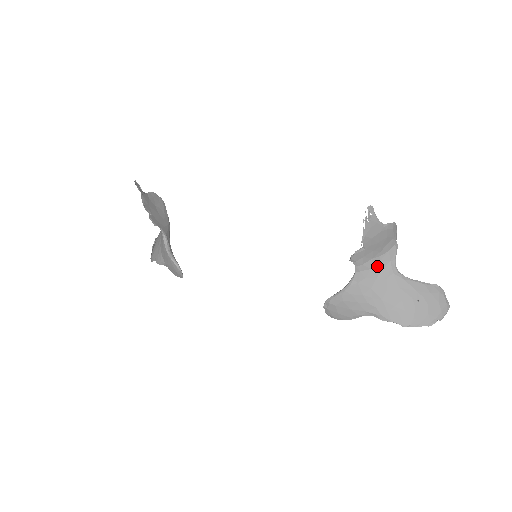
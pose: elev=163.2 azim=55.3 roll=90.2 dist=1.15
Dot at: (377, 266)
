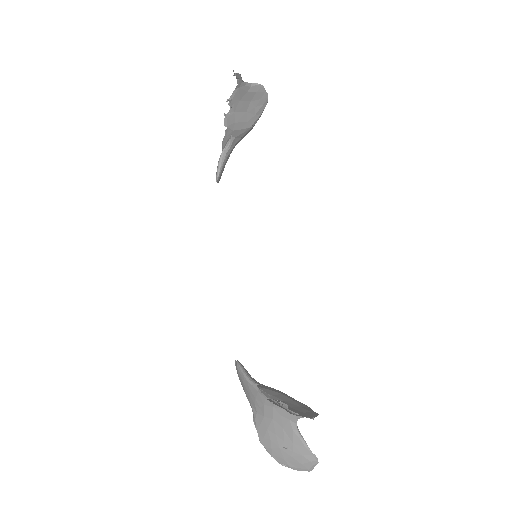
Dot at: occluded
